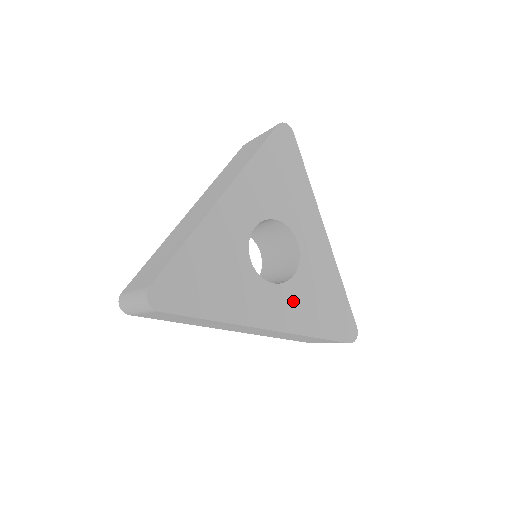
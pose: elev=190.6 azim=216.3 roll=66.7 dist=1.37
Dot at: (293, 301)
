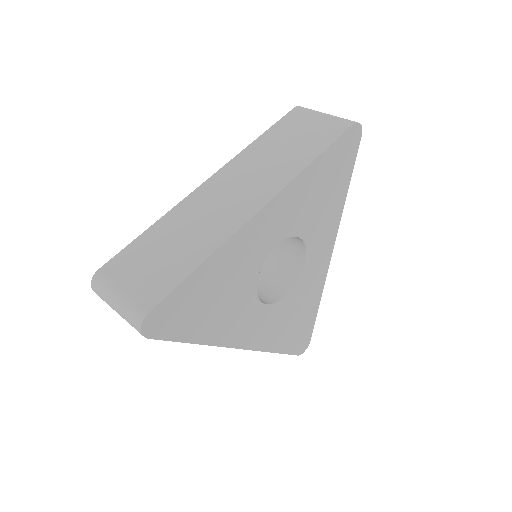
Dot at: (274, 320)
